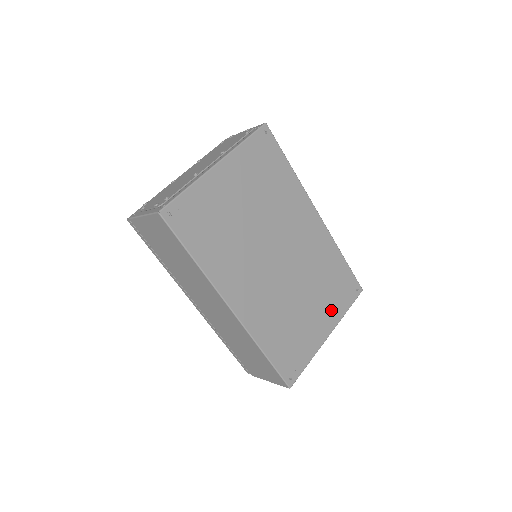
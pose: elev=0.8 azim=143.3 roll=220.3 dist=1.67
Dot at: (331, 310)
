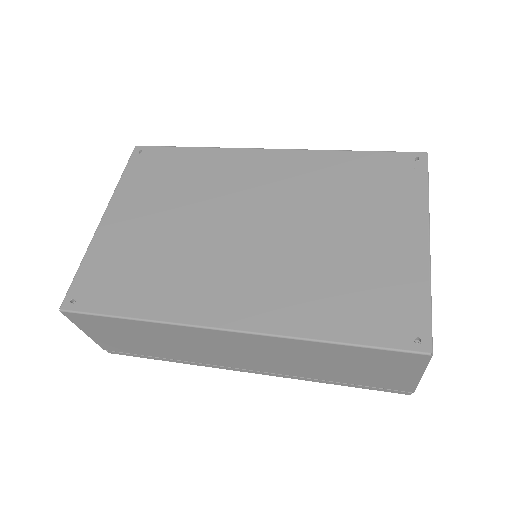
Dot at: (397, 211)
